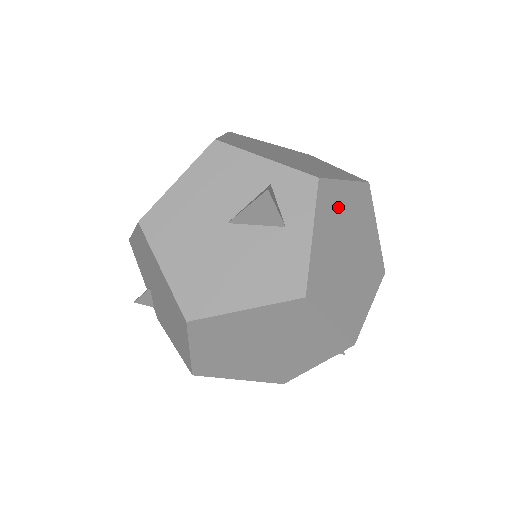
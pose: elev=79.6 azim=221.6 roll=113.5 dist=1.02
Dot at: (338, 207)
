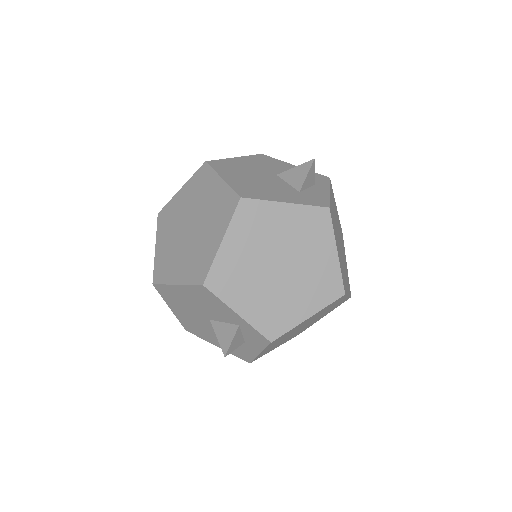
Dot at: (293, 330)
